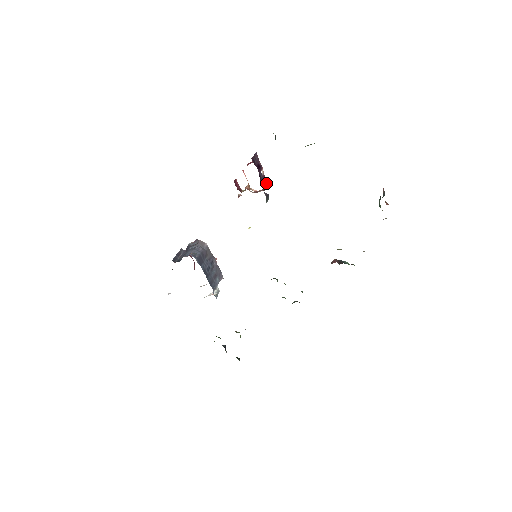
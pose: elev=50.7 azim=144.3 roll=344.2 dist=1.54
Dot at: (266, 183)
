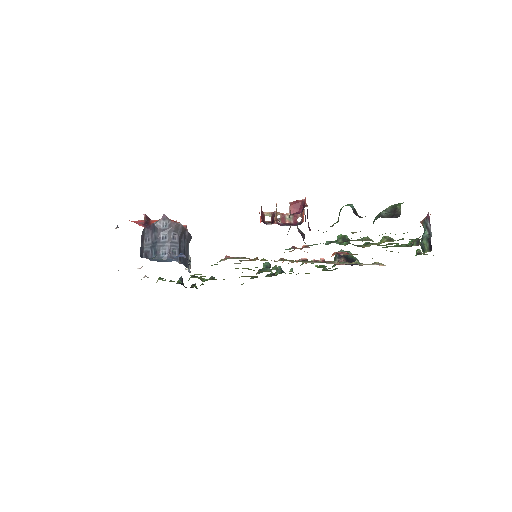
Dot at: occluded
